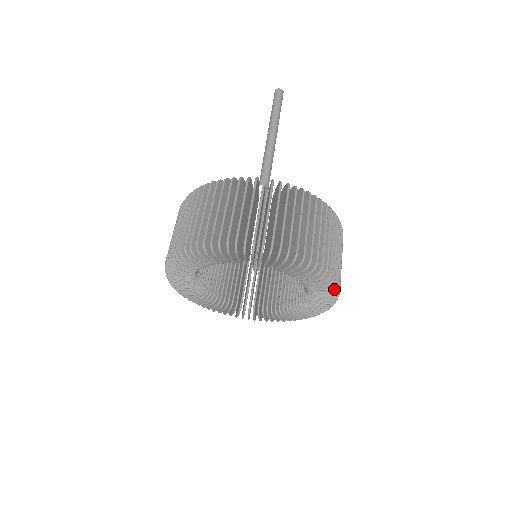
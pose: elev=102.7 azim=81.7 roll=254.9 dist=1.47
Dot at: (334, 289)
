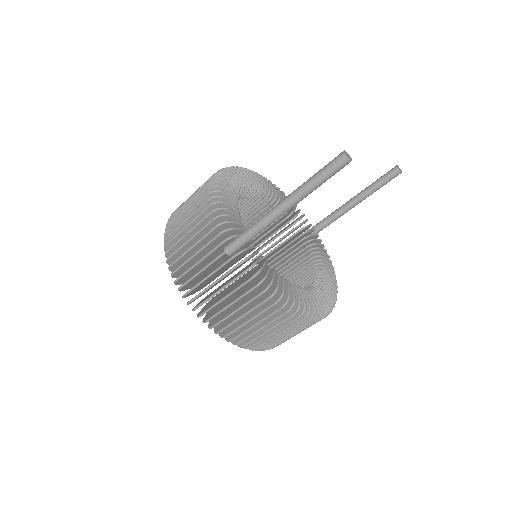
Dot at: occluded
